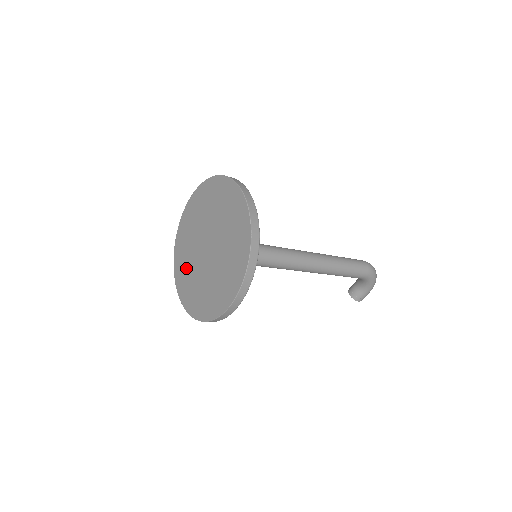
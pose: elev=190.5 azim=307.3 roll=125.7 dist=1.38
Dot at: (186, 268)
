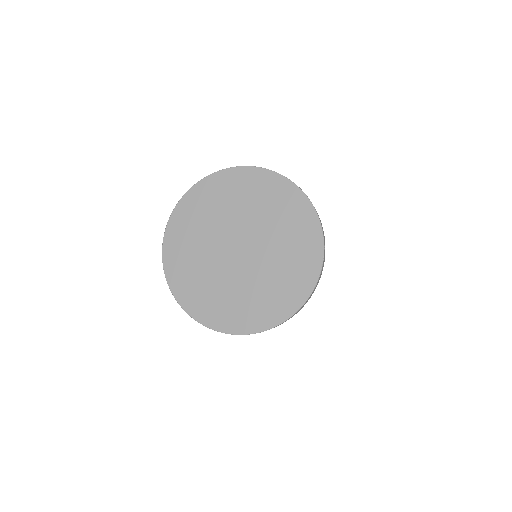
Dot at: (192, 240)
